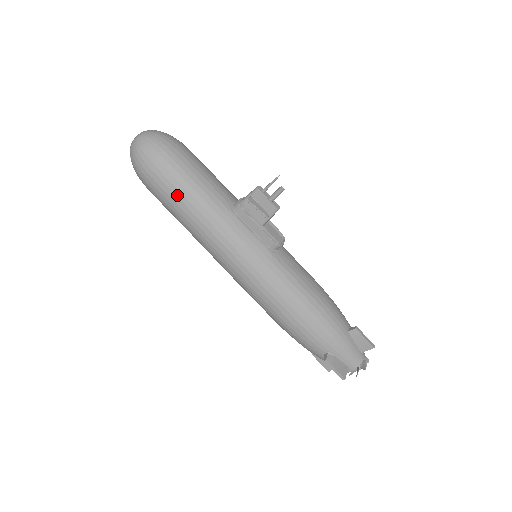
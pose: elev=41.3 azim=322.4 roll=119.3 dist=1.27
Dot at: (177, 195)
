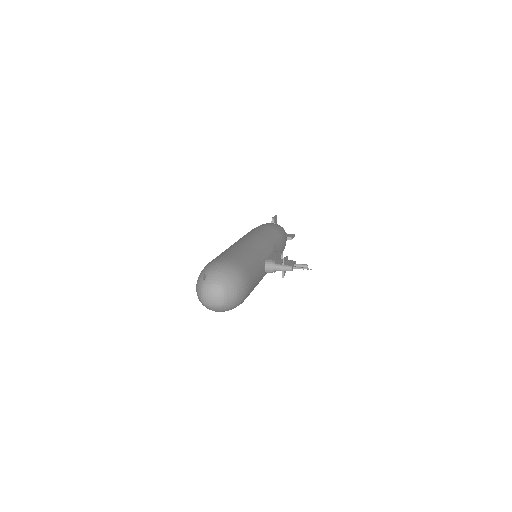
Dot at: occluded
